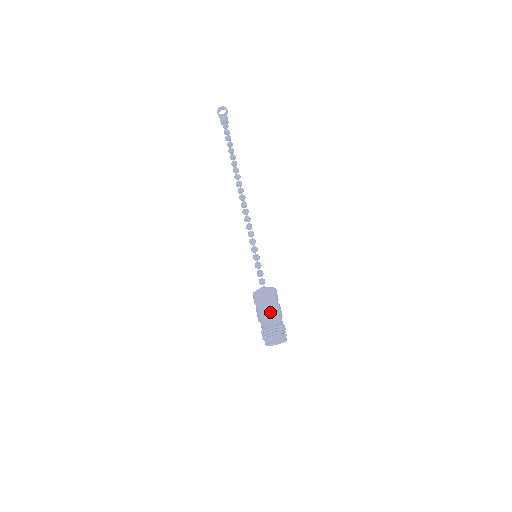
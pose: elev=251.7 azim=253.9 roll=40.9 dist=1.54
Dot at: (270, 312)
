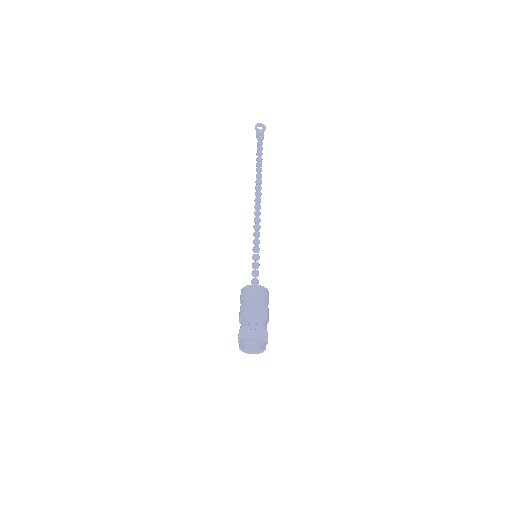
Dot at: (258, 311)
